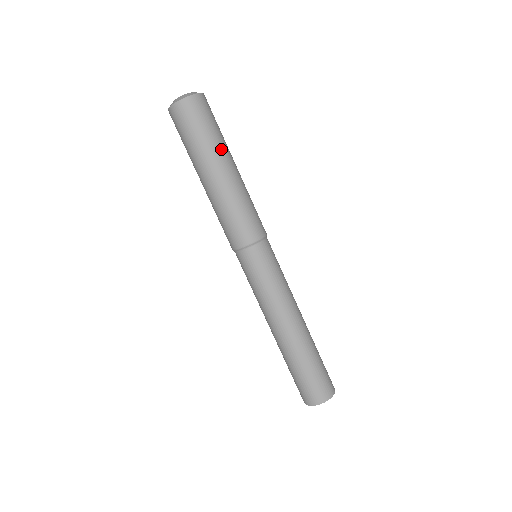
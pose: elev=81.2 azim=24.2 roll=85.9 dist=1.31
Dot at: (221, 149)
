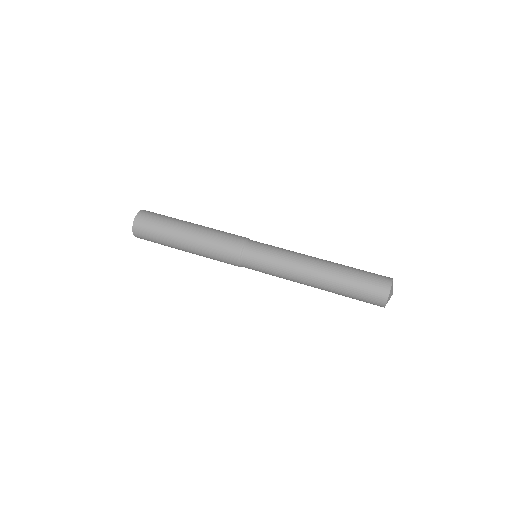
Dot at: (179, 221)
